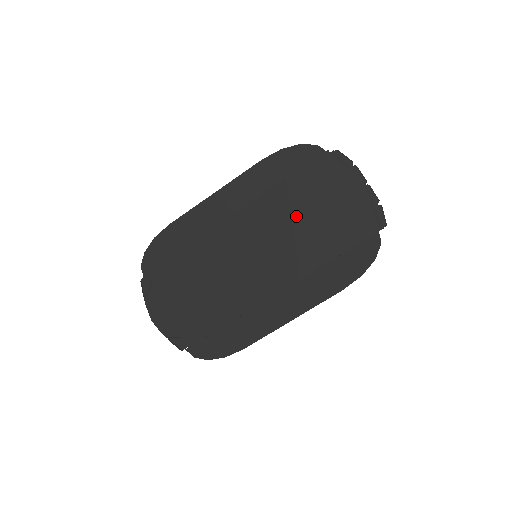
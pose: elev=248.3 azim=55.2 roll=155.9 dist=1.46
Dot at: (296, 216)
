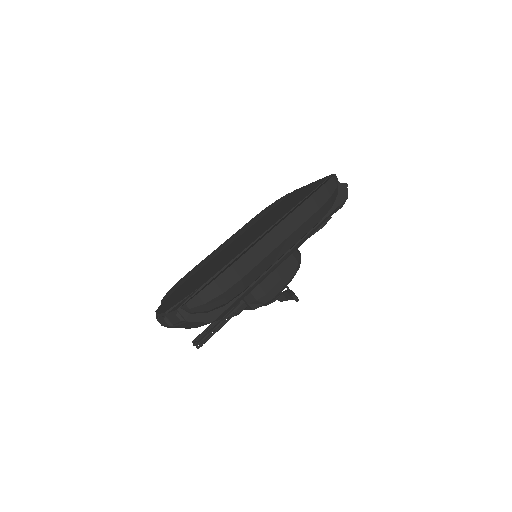
Dot at: (276, 211)
